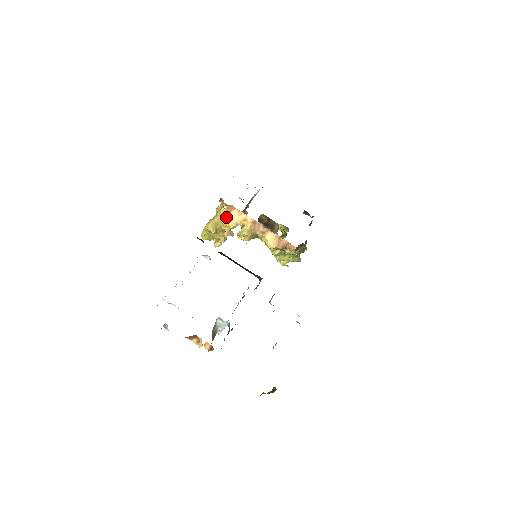
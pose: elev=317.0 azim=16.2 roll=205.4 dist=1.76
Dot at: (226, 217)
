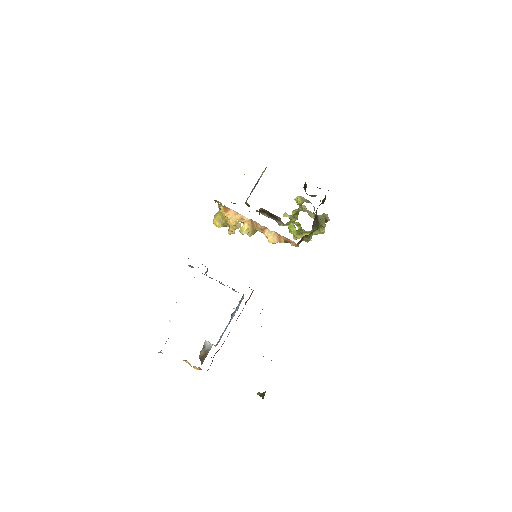
Dot at: (225, 216)
